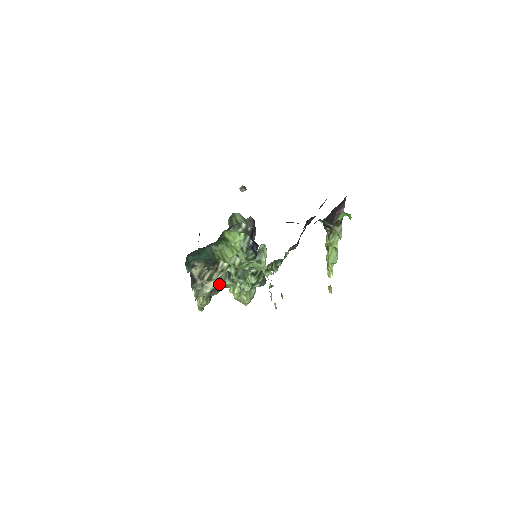
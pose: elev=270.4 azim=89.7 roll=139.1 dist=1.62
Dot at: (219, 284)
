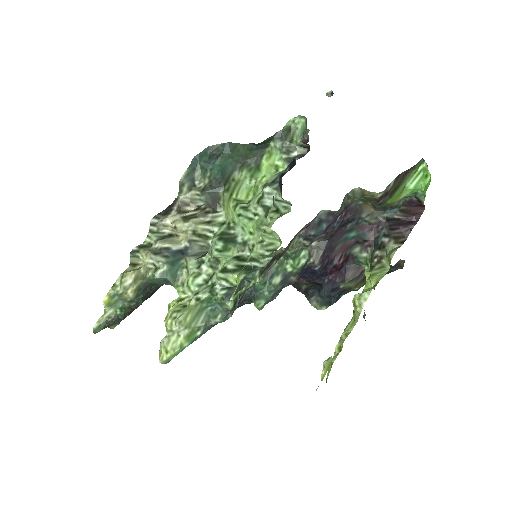
Dot at: (181, 254)
